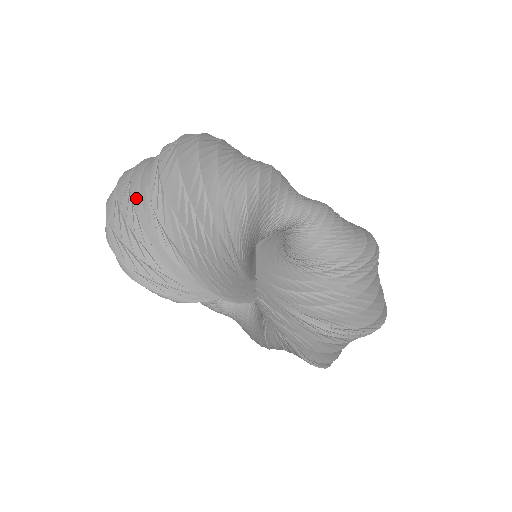
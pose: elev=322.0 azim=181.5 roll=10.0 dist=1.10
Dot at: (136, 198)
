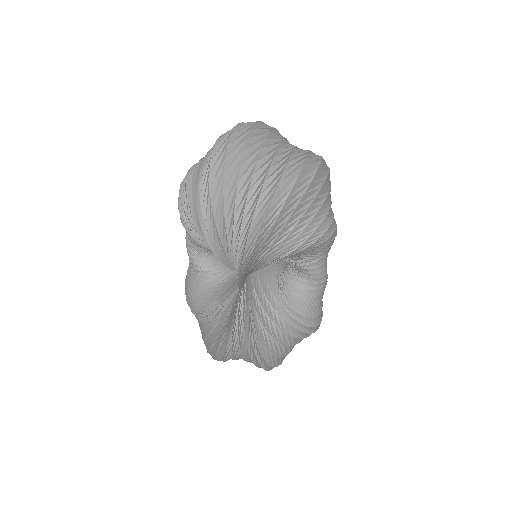
Dot at: (263, 159)
